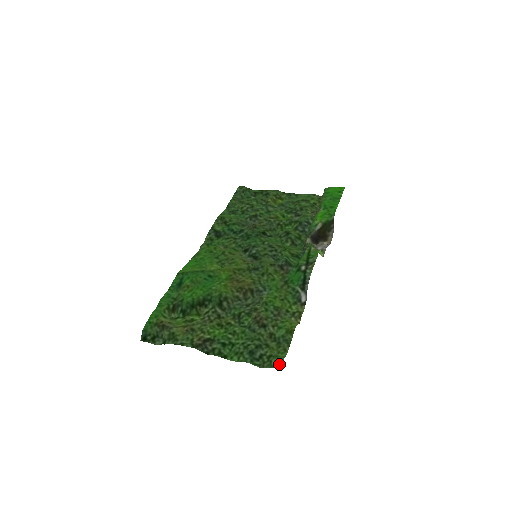
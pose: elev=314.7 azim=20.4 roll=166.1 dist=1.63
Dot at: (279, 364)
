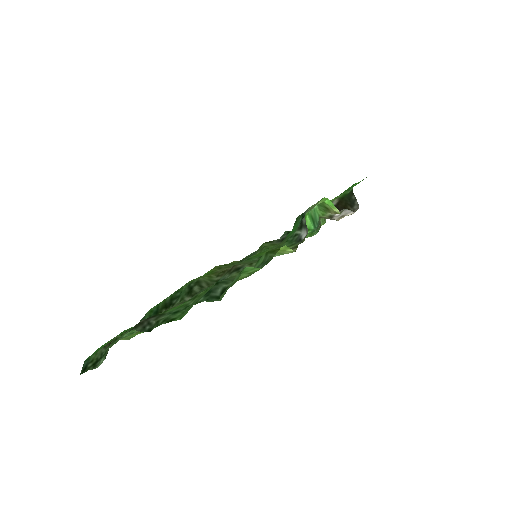
Dot at: (241, 271)
